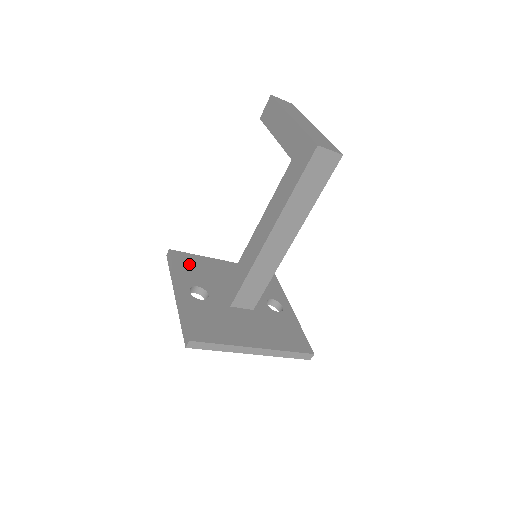
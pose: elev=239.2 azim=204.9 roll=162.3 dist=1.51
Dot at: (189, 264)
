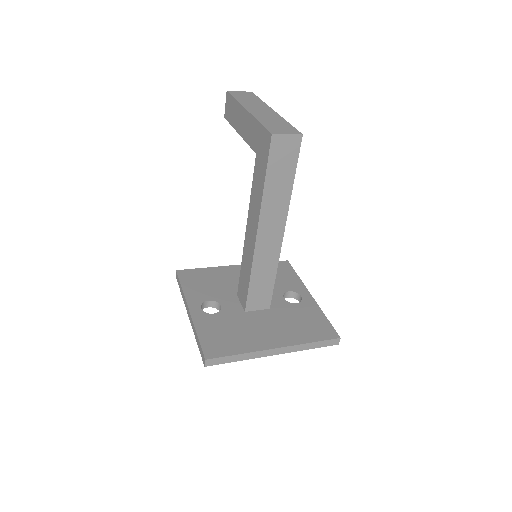
Dot at: (198, 280)
